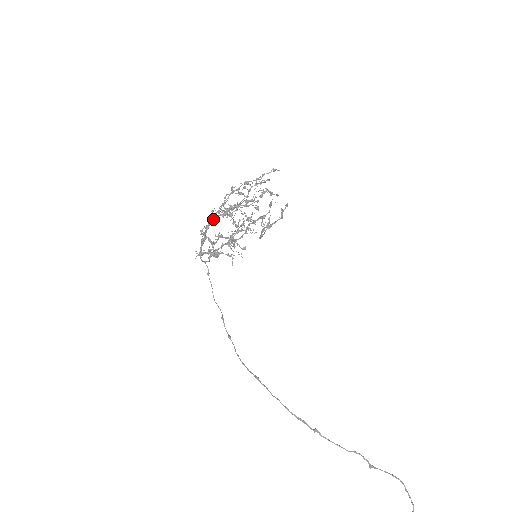
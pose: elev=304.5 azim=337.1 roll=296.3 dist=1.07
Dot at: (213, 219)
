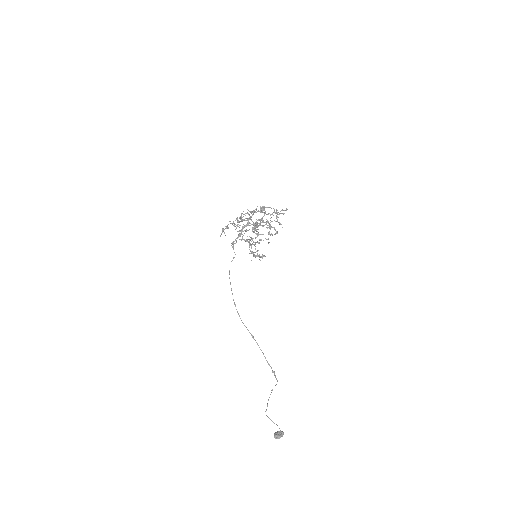
Dot at: (249, 223)
